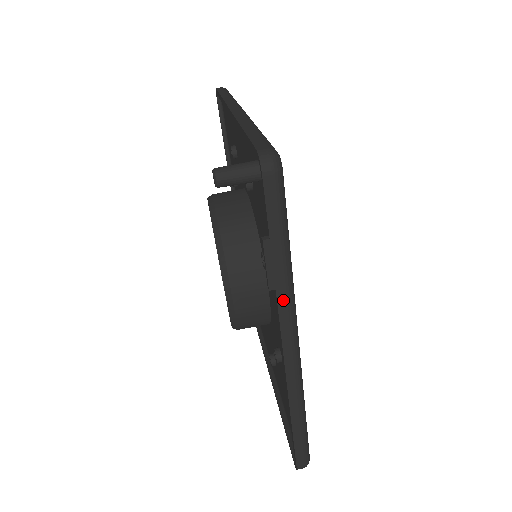
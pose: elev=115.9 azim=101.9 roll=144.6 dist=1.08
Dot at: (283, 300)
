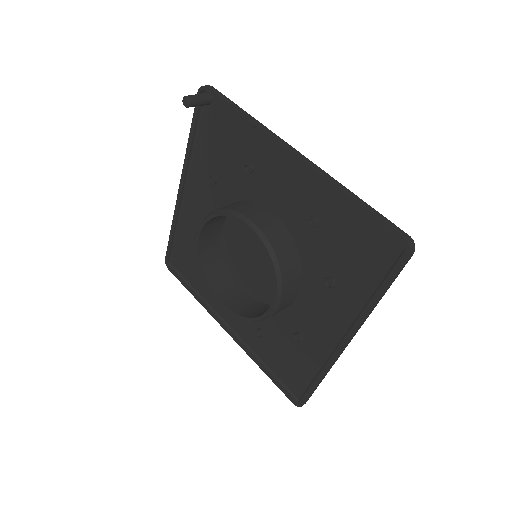
Dot at: (266, 129)
